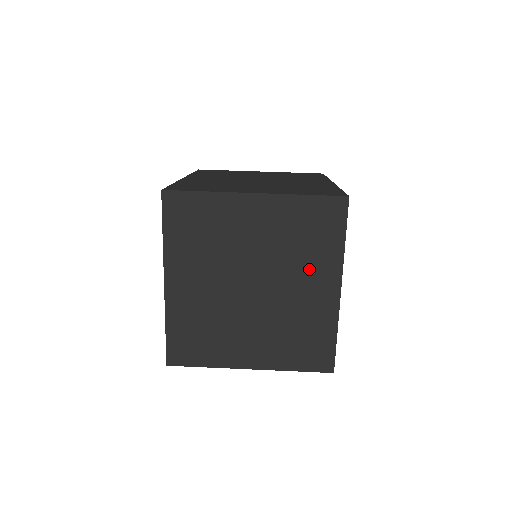
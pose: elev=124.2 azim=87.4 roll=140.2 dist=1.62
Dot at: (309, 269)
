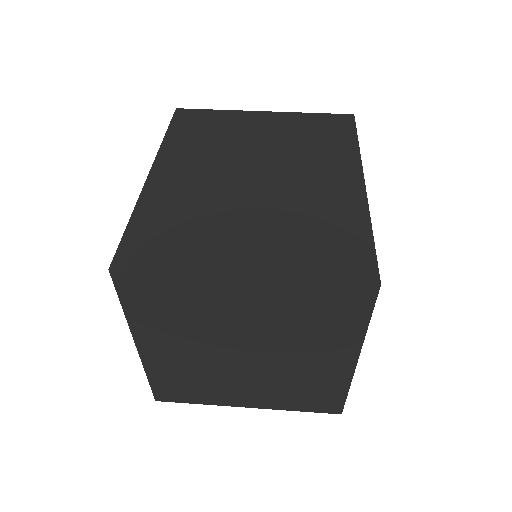
Dot at: (318, 345)
